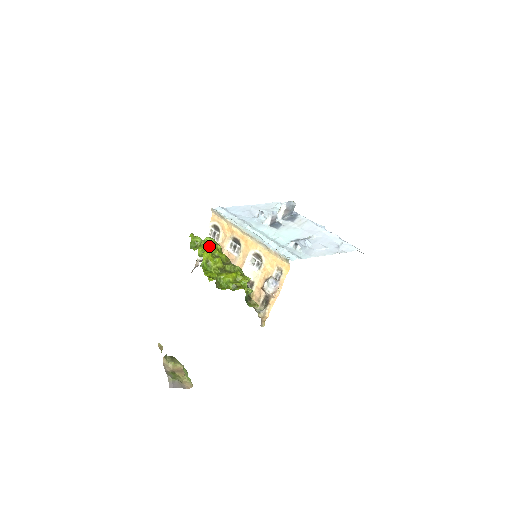
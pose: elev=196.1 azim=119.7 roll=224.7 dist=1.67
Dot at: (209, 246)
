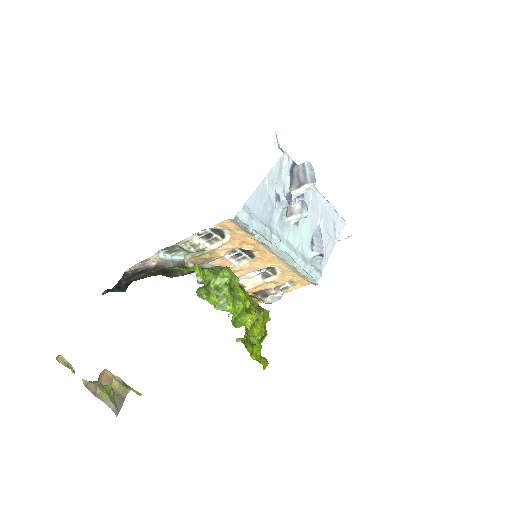
Dot at: (243, 301)
